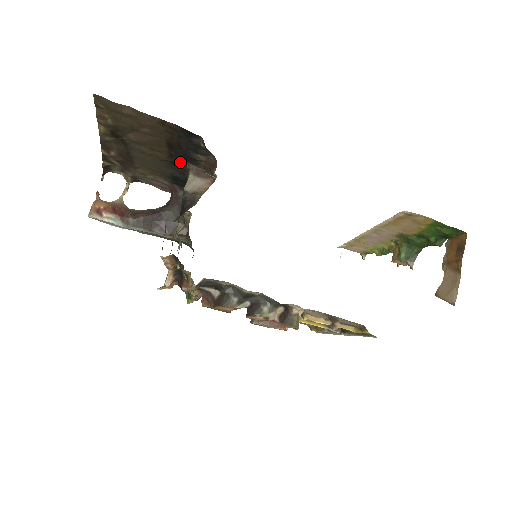
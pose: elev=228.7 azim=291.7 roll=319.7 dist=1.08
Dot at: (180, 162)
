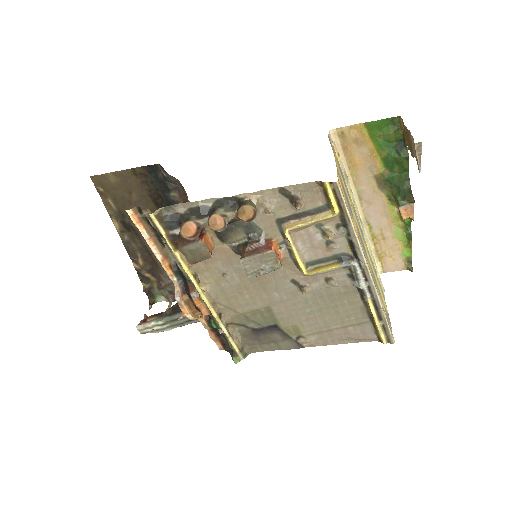
Dot at: occluded
